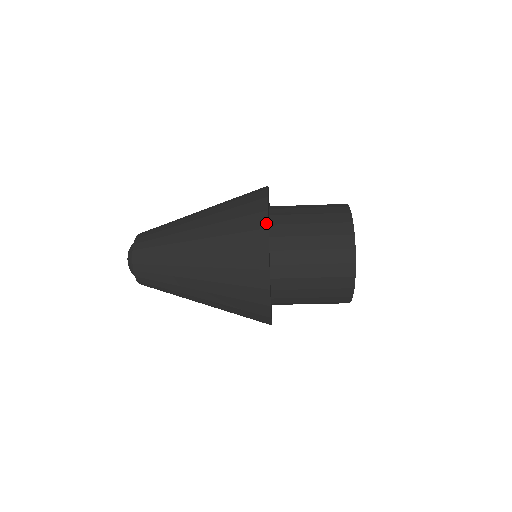
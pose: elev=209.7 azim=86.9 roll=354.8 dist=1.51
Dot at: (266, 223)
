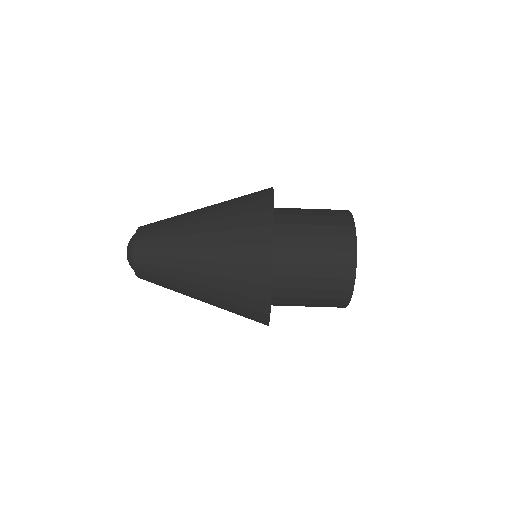
Dot at: (272, 194)
